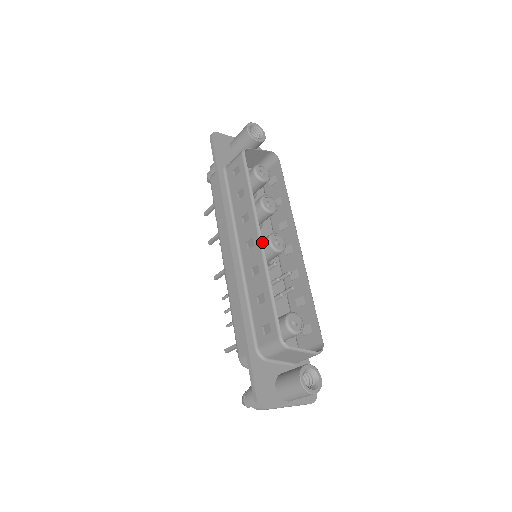
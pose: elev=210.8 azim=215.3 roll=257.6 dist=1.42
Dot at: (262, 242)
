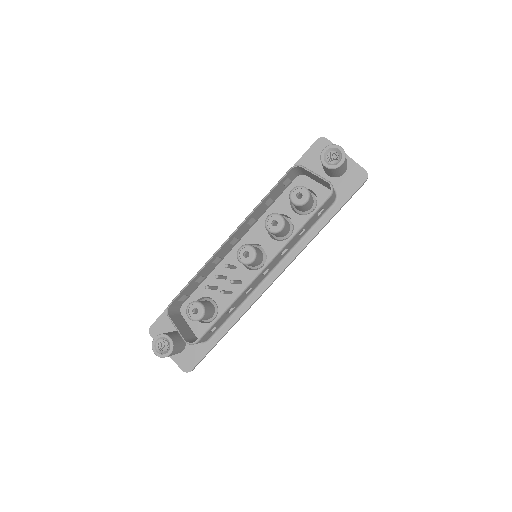
Dot at: (225, 242)
